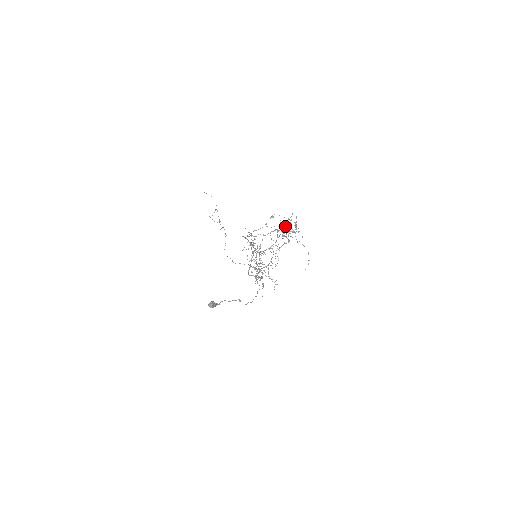
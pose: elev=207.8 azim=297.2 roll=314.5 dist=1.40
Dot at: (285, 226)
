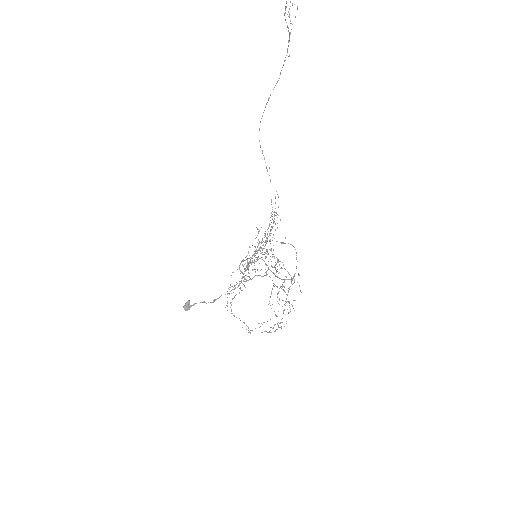
Dot at: occluded
